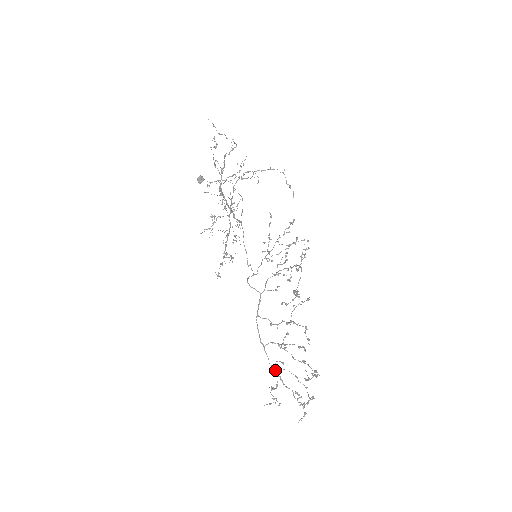
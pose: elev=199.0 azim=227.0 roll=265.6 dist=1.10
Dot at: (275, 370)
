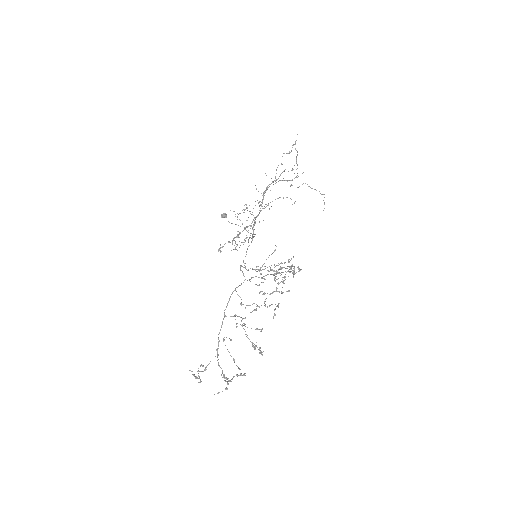
Dot at: occluded
